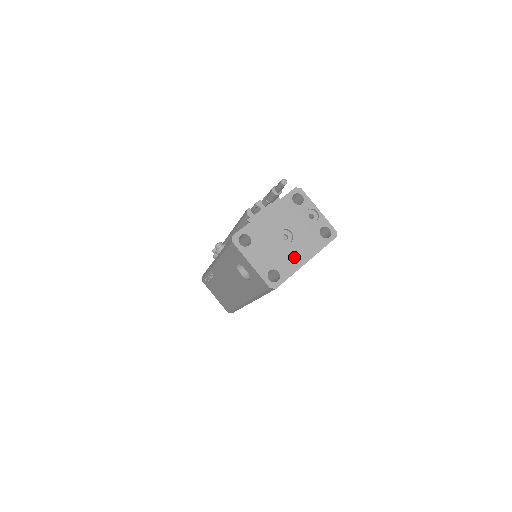
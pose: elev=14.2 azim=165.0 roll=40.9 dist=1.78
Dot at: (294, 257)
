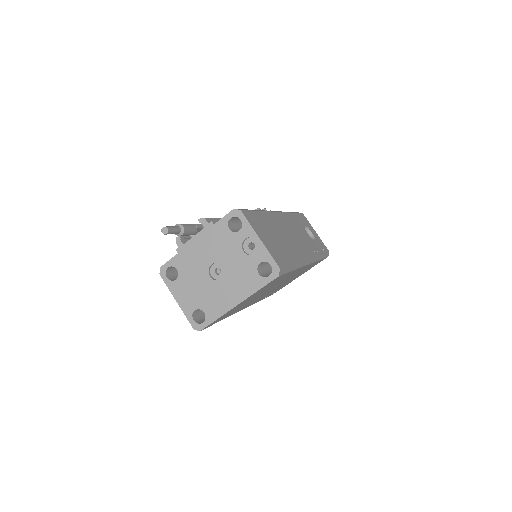
Dot at: (223, 297)
